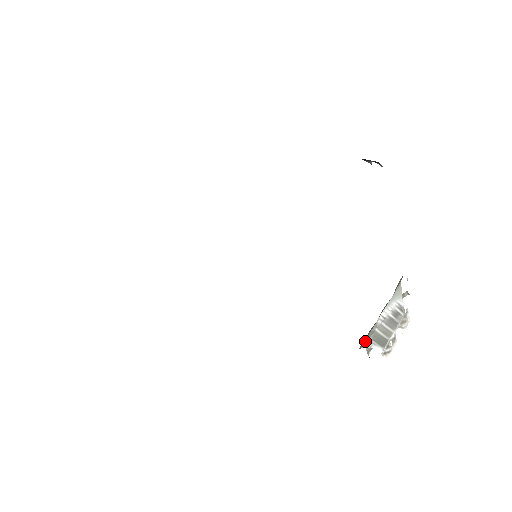
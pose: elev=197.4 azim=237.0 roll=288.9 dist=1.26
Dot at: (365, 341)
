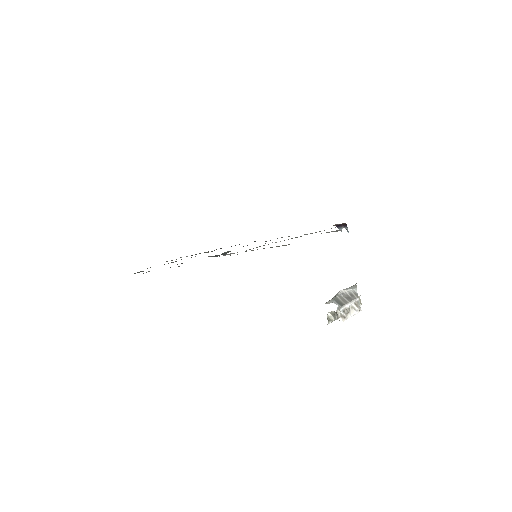
Dot at: (328, 301)
